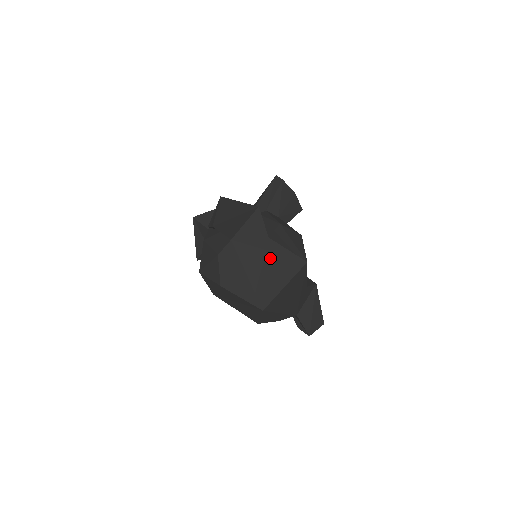
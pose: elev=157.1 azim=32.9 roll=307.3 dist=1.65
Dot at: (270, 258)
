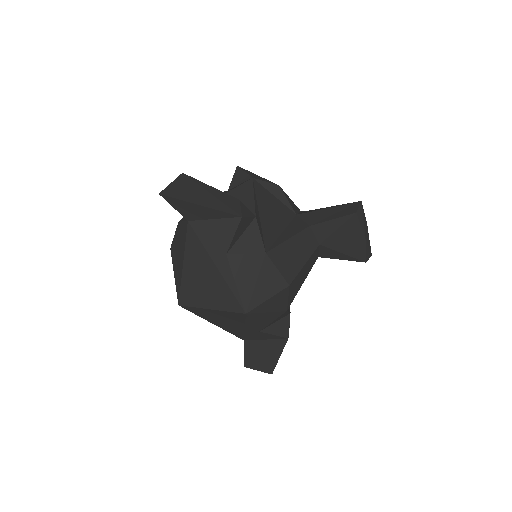
Dot at: (213, 273)
